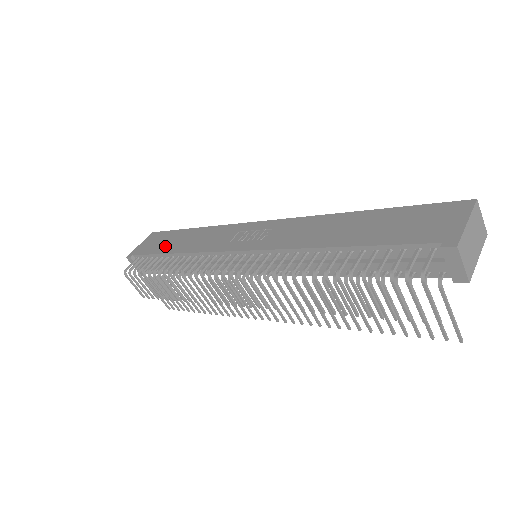
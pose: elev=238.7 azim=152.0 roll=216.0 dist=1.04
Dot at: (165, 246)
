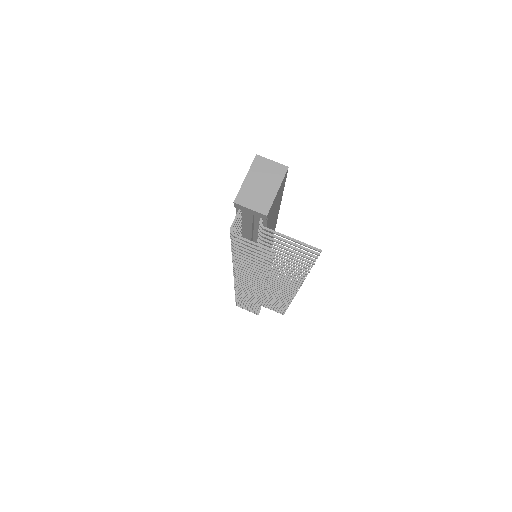
Dot at: occluded
